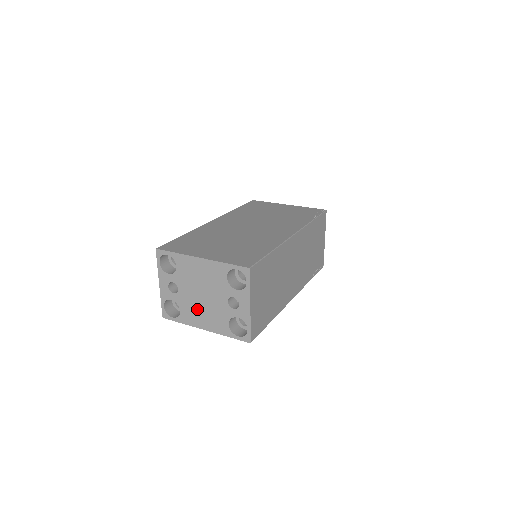
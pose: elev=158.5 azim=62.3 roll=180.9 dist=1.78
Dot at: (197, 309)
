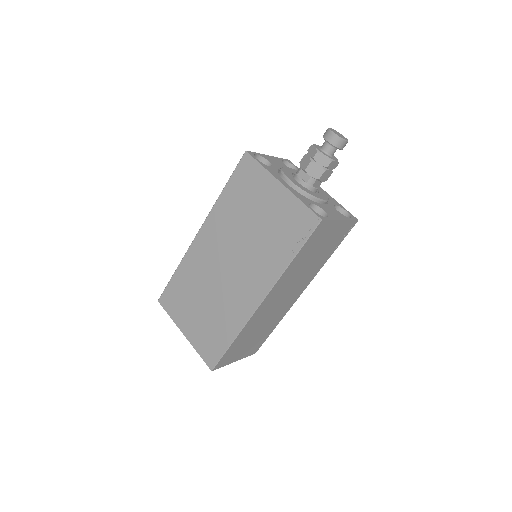
Dot at: occluded
